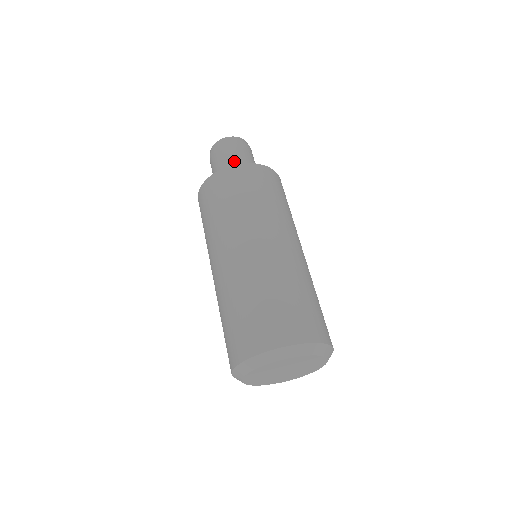
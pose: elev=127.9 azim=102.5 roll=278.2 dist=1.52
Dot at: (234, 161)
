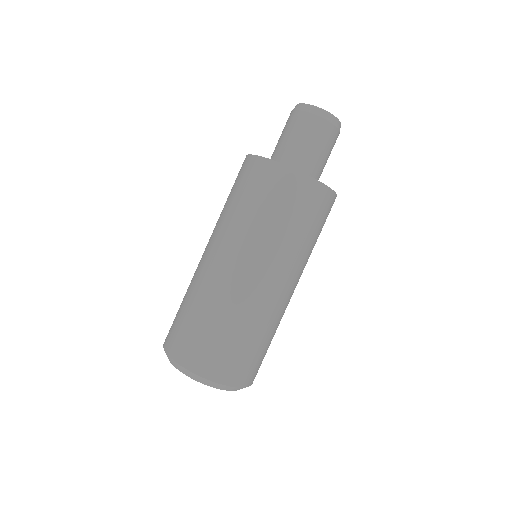
Dot at: (288, 142)
